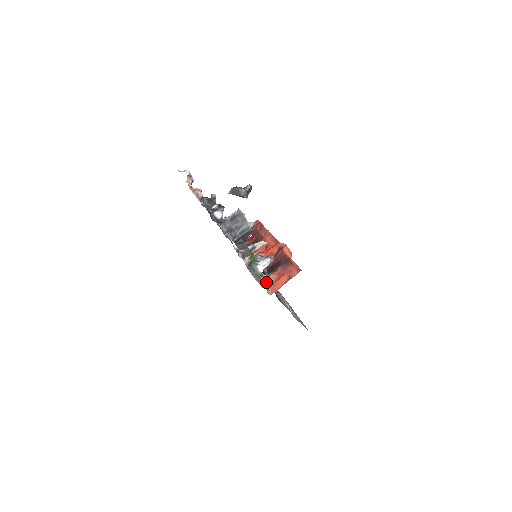
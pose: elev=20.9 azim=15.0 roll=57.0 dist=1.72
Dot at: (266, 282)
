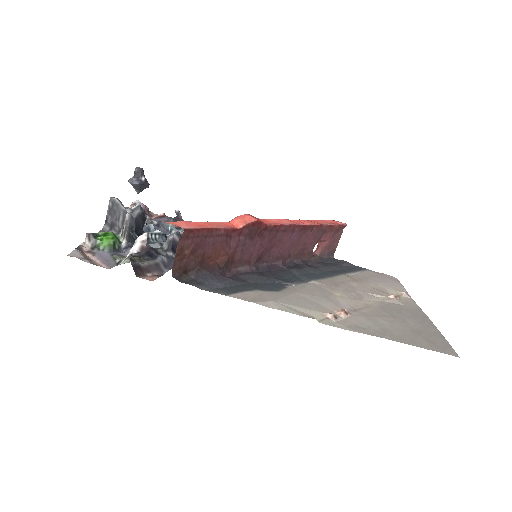
Dot at: (123, 261)
